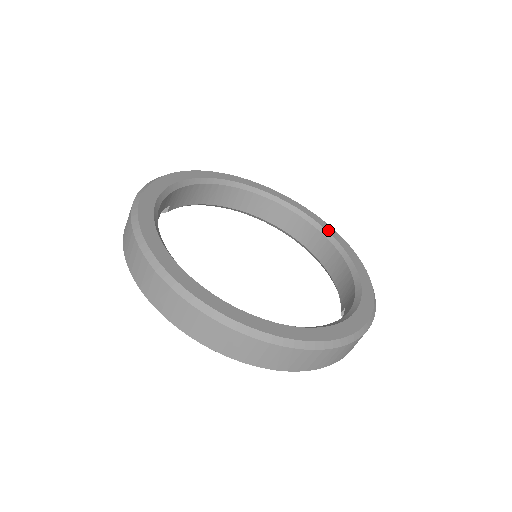
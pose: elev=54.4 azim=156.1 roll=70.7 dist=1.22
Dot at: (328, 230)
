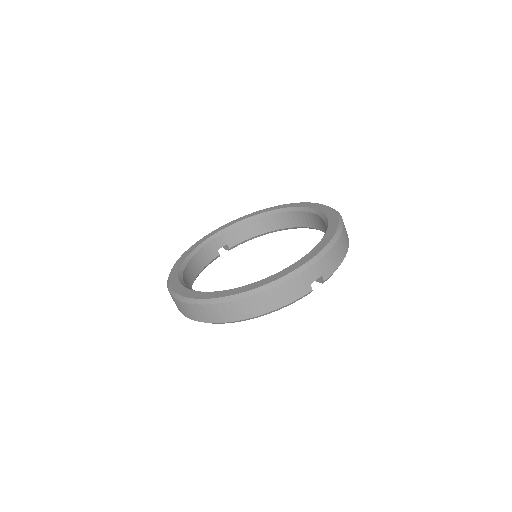
Dot at: (327, 215)
